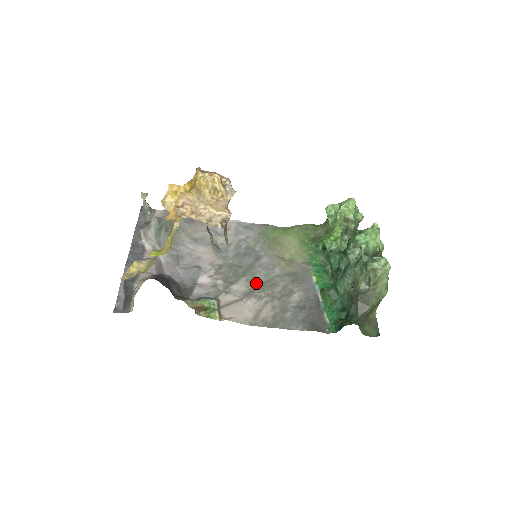
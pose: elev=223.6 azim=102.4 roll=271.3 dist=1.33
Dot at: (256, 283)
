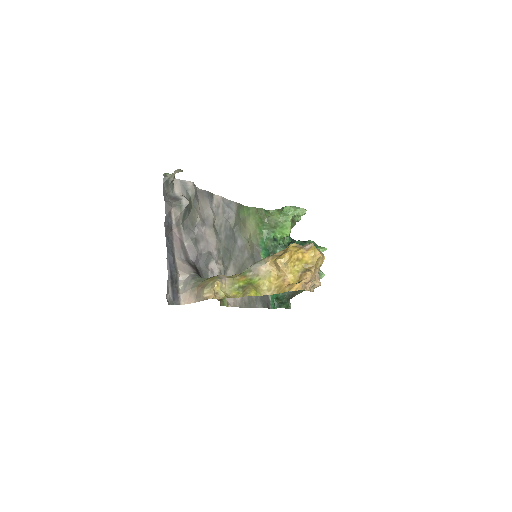
Dot at: (238, 267)
